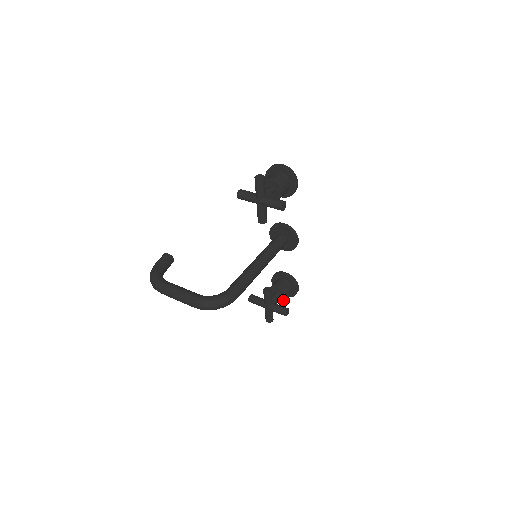
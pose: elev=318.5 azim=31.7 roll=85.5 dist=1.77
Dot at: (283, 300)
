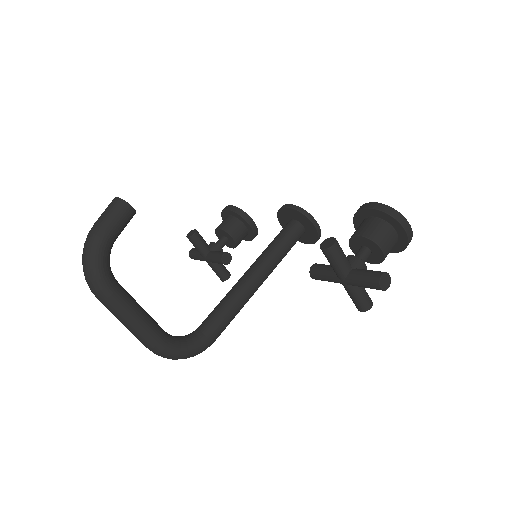
Dot at: (226, 245)
